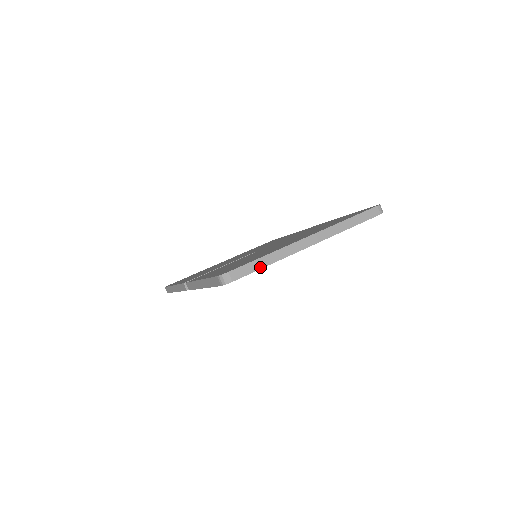
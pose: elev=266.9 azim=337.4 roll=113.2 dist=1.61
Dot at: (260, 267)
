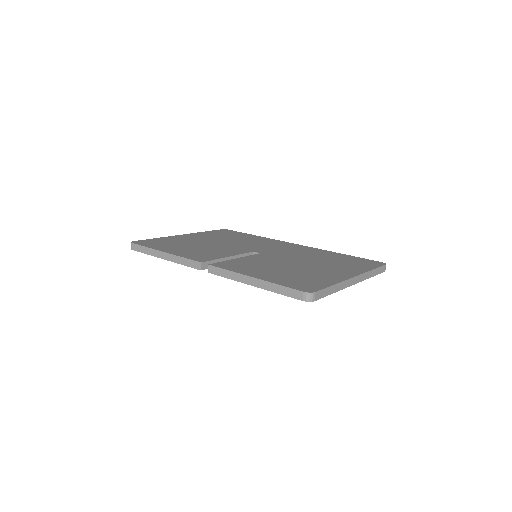
Dot at: (329, 293)
